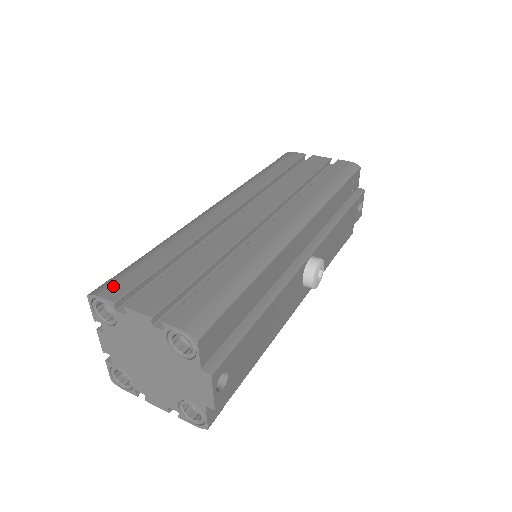
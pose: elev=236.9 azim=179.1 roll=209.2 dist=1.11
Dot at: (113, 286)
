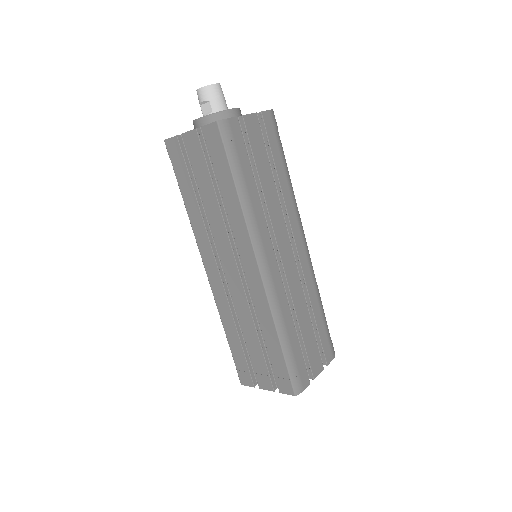
Dot at: (302, 381)
